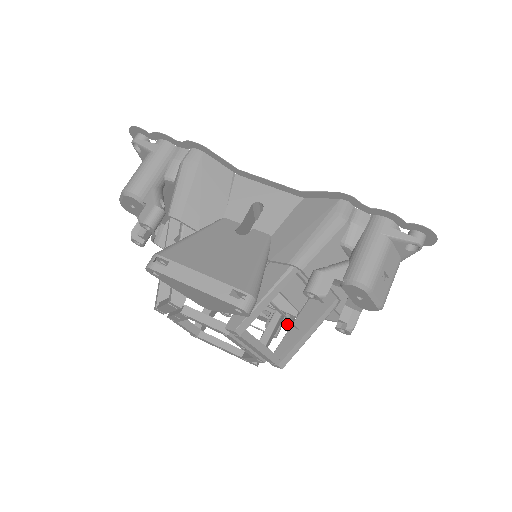
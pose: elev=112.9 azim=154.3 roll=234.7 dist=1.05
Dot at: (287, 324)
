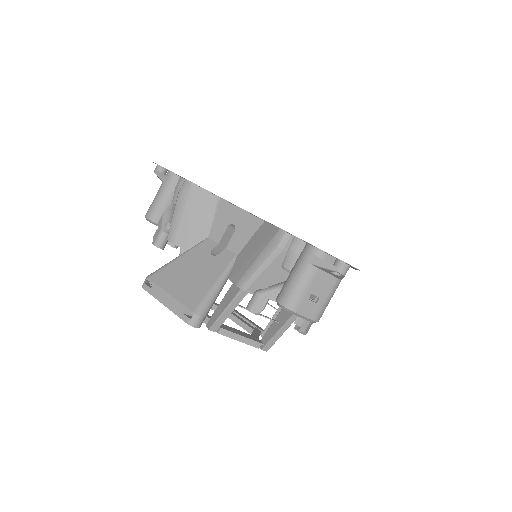
Dot at: occluded
